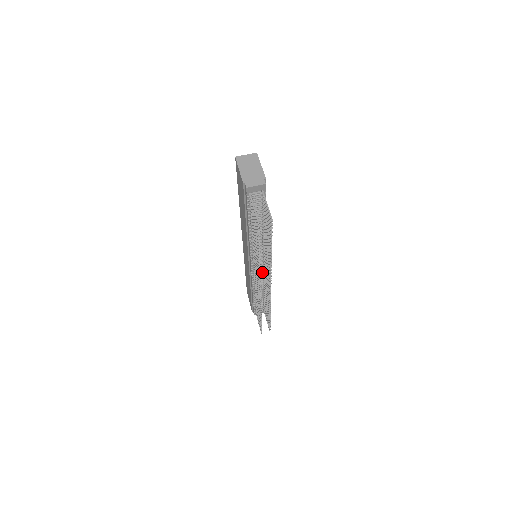
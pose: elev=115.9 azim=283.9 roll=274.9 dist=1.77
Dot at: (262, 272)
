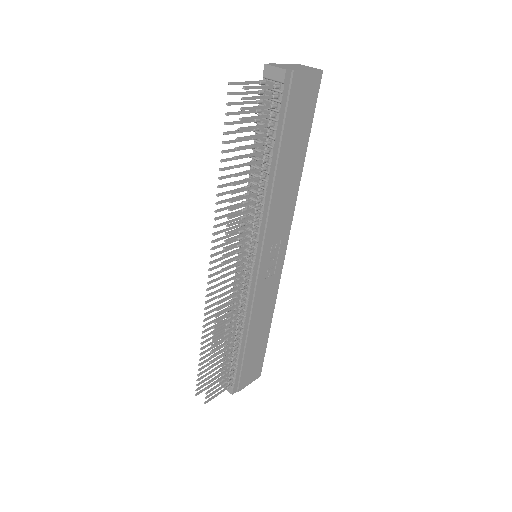
Dot at: (246, 284)
